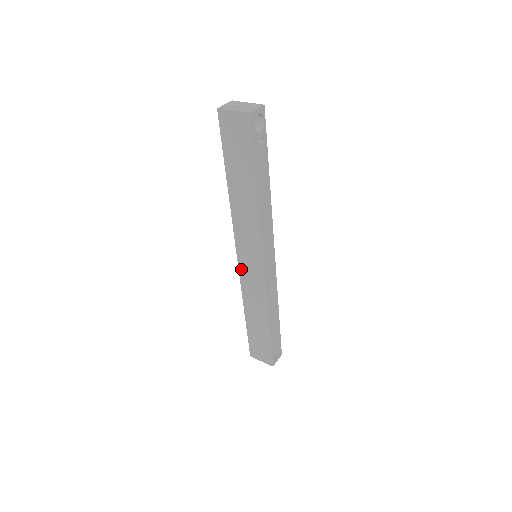
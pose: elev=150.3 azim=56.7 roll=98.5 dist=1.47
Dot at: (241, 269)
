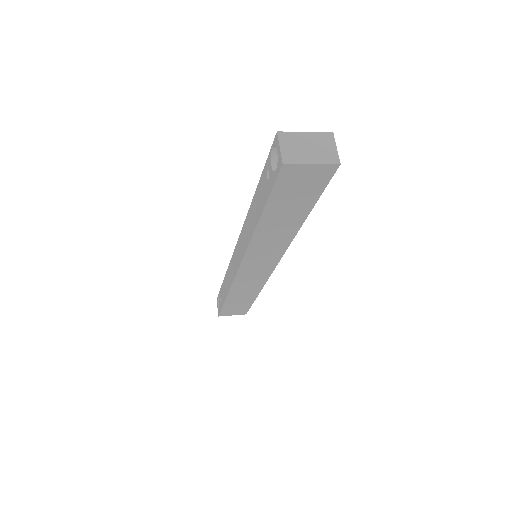
Dot at: (240, 274)
